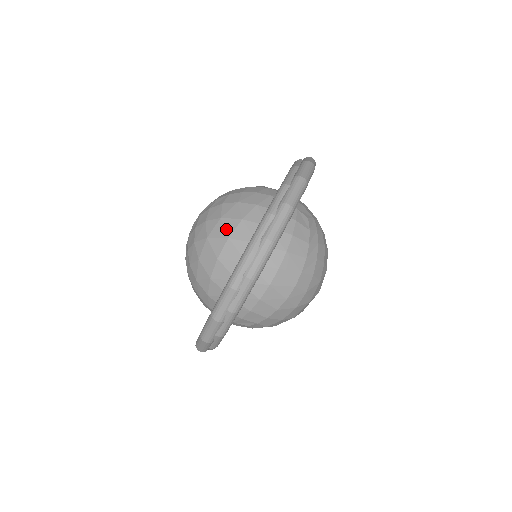
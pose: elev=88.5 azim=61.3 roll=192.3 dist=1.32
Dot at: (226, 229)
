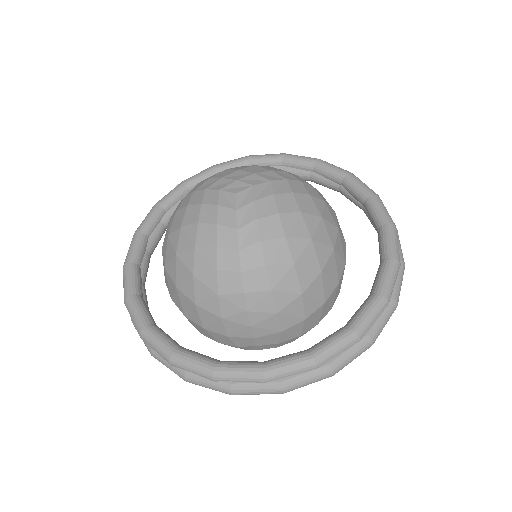
Dot at: (183, 283)
